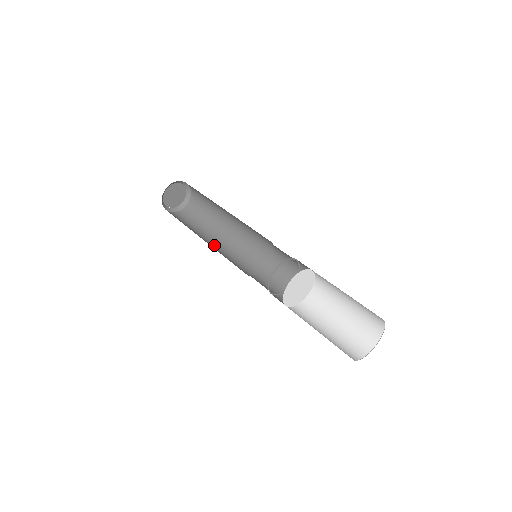
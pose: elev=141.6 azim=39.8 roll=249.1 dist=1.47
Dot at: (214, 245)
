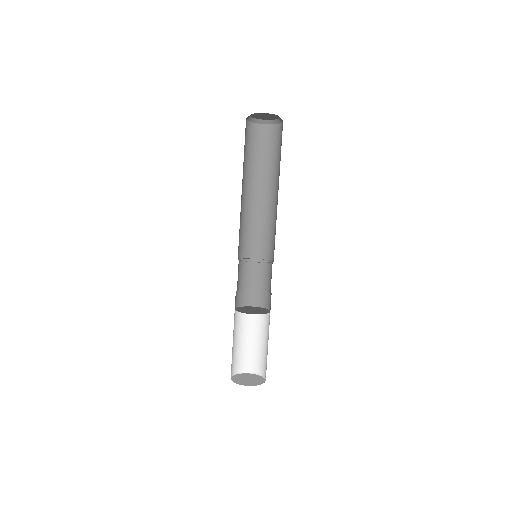
Dot at: (261, 201)
